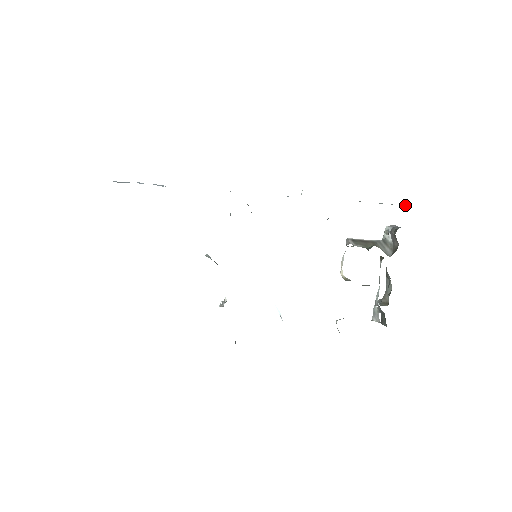
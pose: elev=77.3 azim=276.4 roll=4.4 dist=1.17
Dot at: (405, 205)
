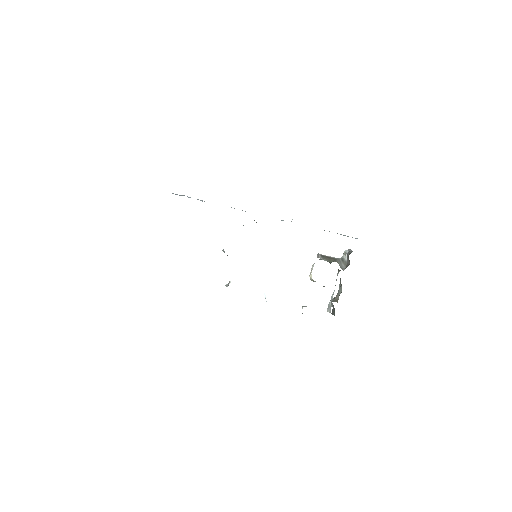
Dot at: occluded
